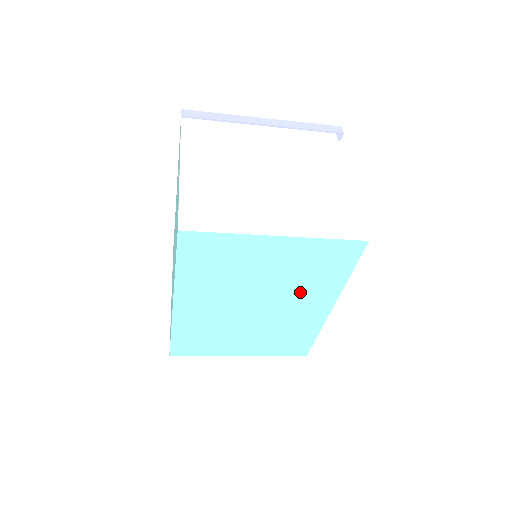
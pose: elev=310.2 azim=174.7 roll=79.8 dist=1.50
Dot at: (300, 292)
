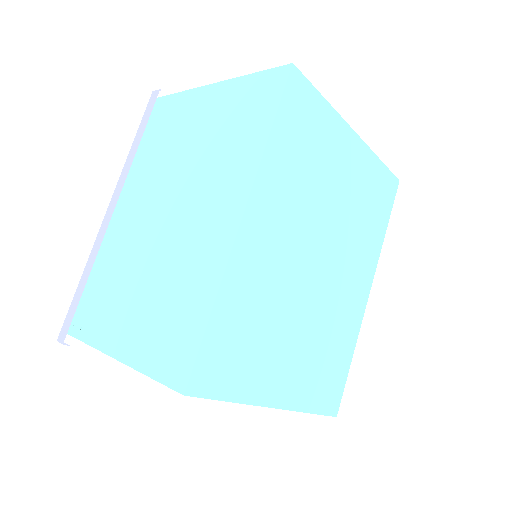
Dot at: (353, 247)
